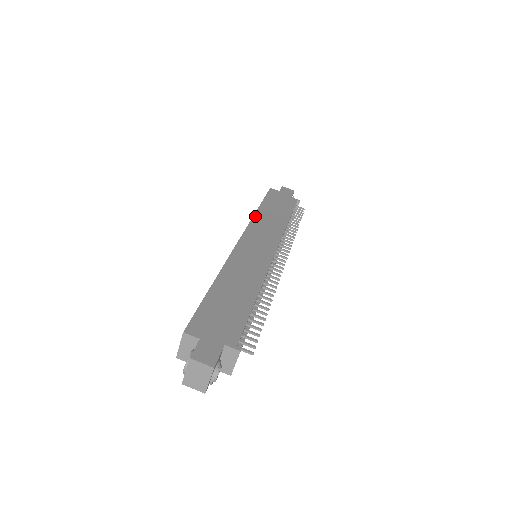
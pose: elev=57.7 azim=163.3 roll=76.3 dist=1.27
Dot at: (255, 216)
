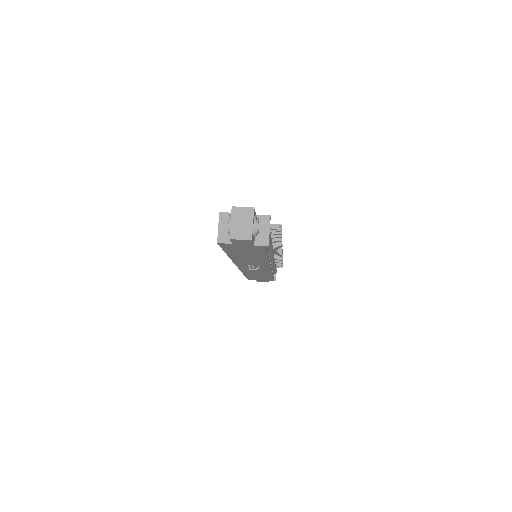
Dot at: occluded
